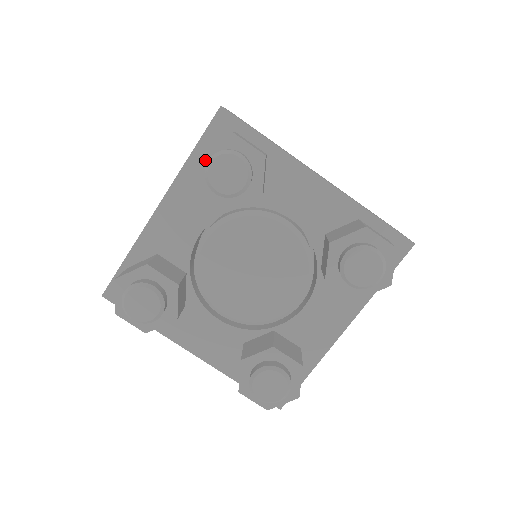
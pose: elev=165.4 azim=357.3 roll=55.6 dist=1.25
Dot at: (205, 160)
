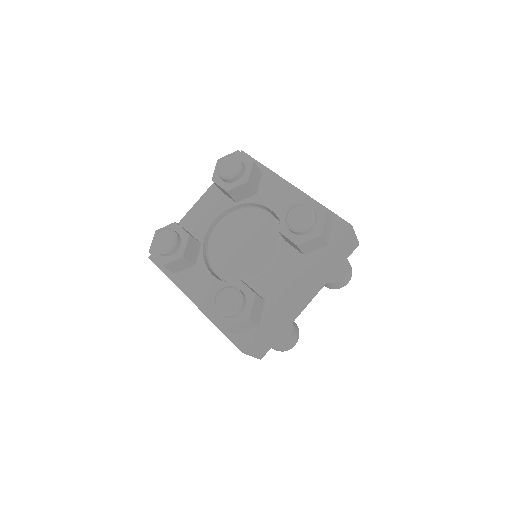
Dot at: occluded
